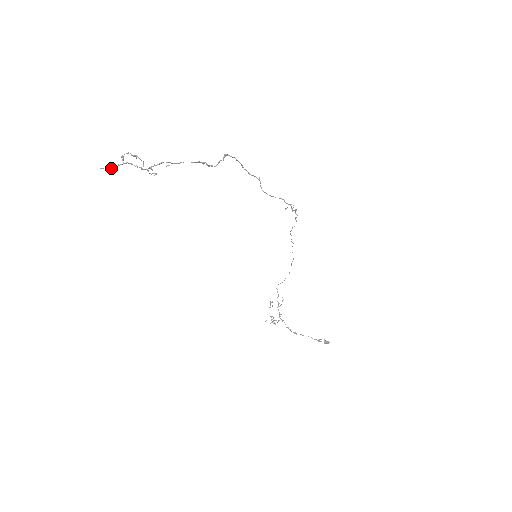
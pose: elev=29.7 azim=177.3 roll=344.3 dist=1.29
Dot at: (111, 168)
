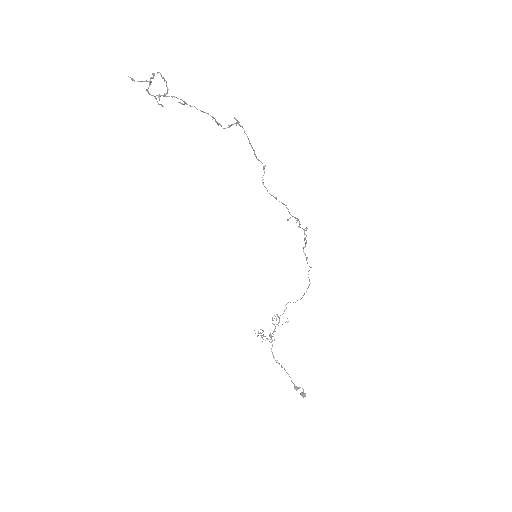
Dot at: (137, 81)
